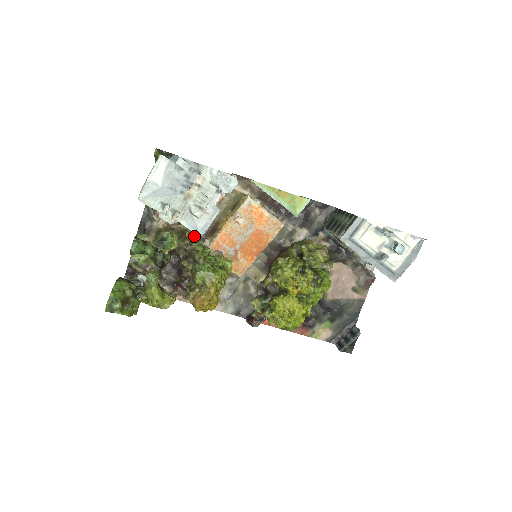
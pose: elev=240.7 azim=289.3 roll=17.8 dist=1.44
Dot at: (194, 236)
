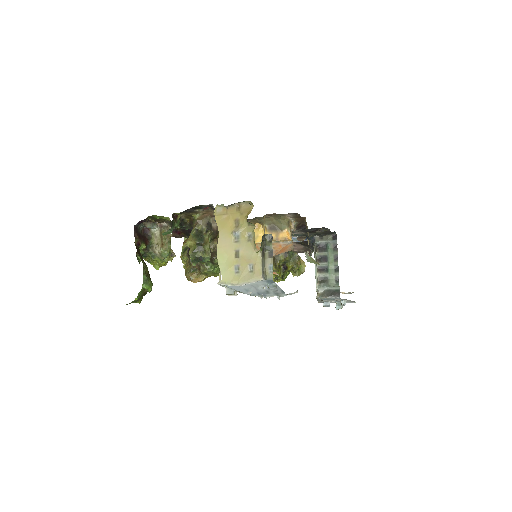
Dot at: occluded
